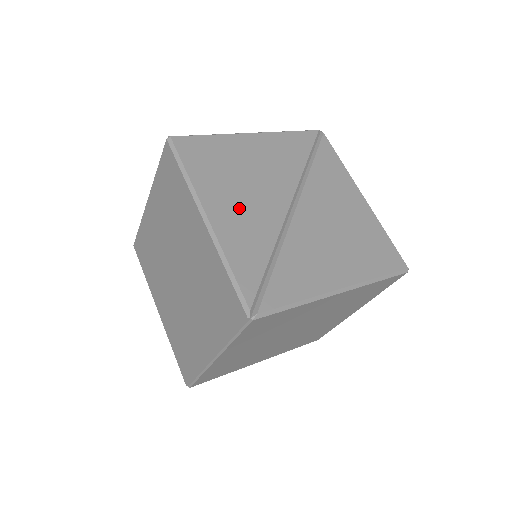
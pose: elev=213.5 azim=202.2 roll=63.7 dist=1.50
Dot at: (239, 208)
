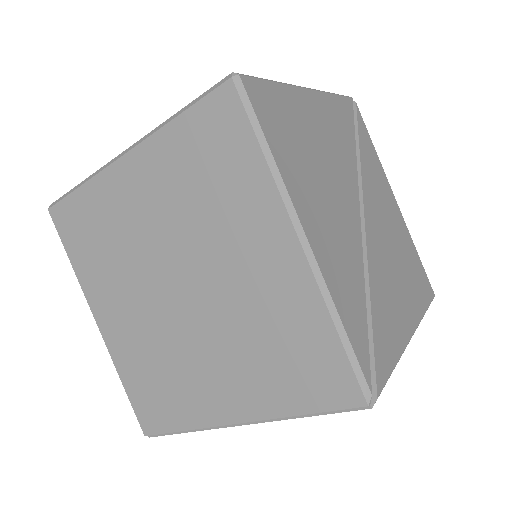
Dot at: (328, 220)
